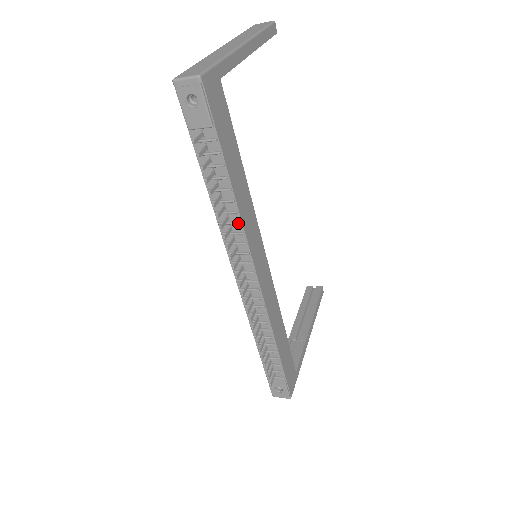
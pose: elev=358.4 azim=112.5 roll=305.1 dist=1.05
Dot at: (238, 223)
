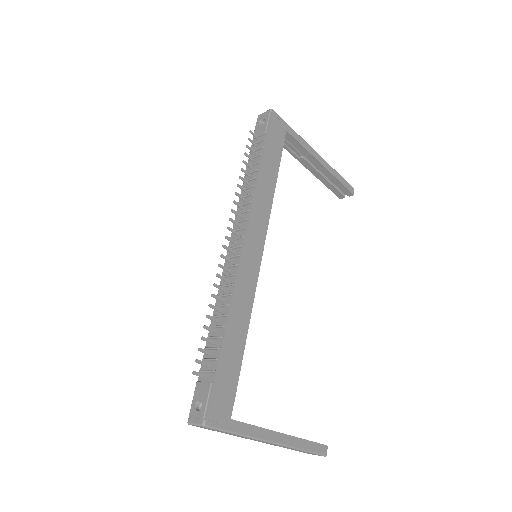
Dot at: (251, 193)
